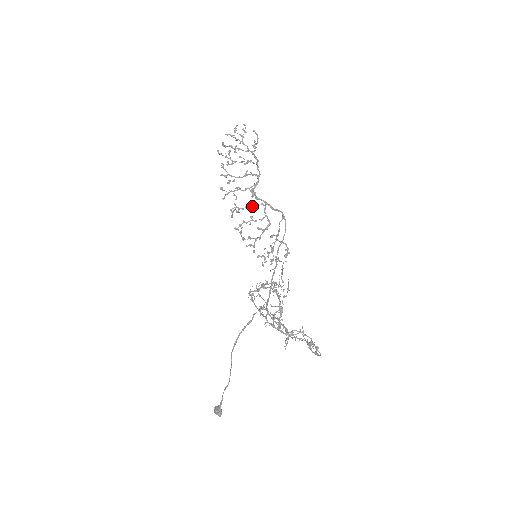
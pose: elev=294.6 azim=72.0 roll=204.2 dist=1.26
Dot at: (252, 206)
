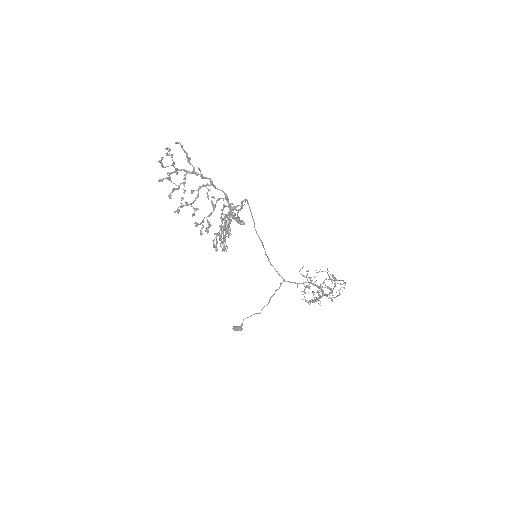
Dot at: (225, 221)
